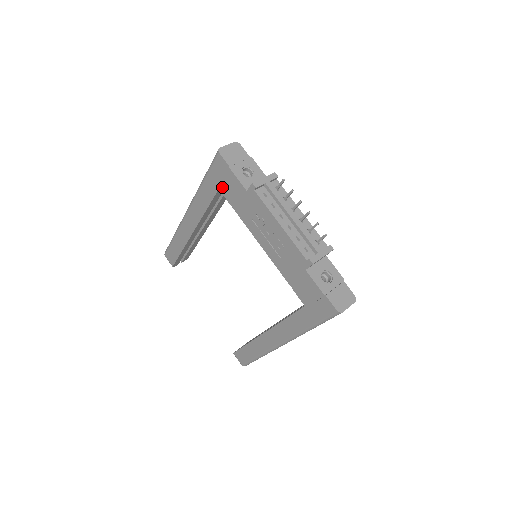
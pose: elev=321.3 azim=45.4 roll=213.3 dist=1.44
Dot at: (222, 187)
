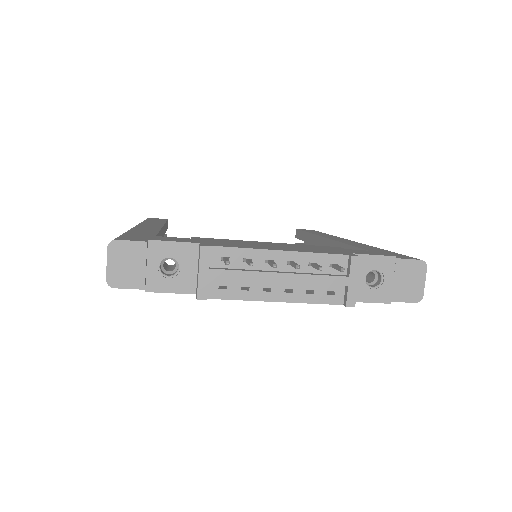
Dot at: occluded
